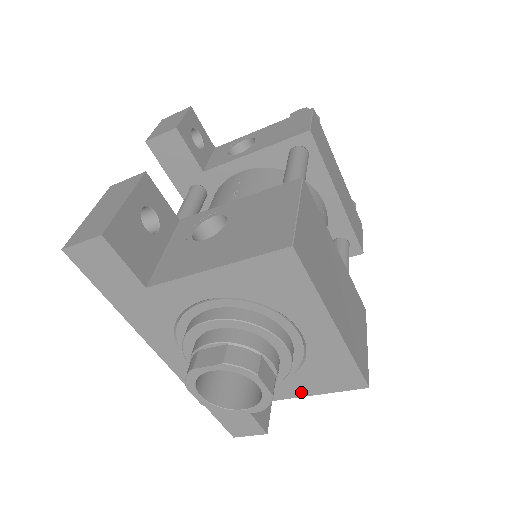
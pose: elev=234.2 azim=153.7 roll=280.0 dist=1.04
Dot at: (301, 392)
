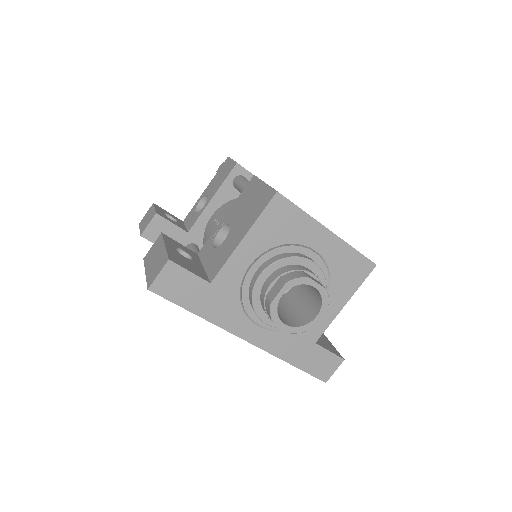
Dot at: (342, 301)
